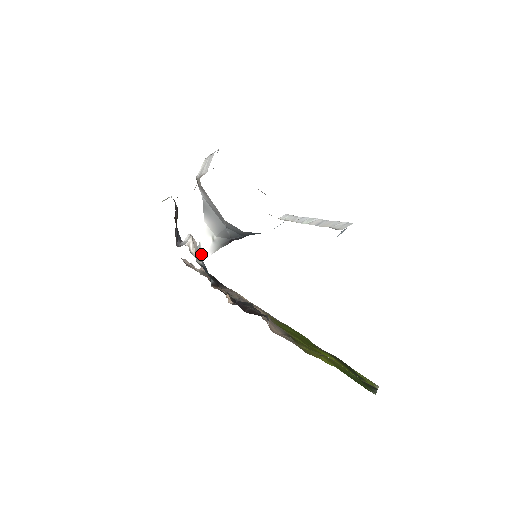
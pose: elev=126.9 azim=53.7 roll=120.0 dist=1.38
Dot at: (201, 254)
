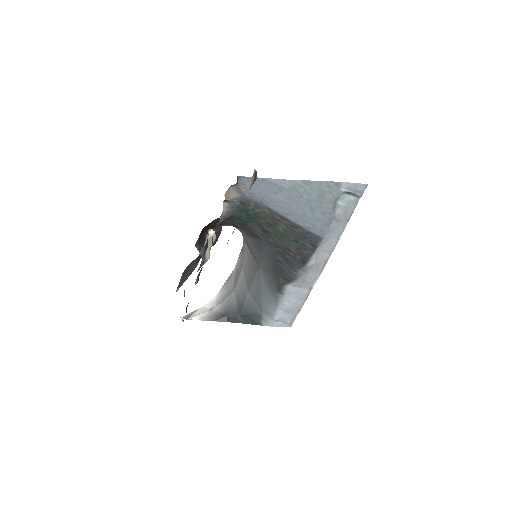
Dot at: (189, 317)
